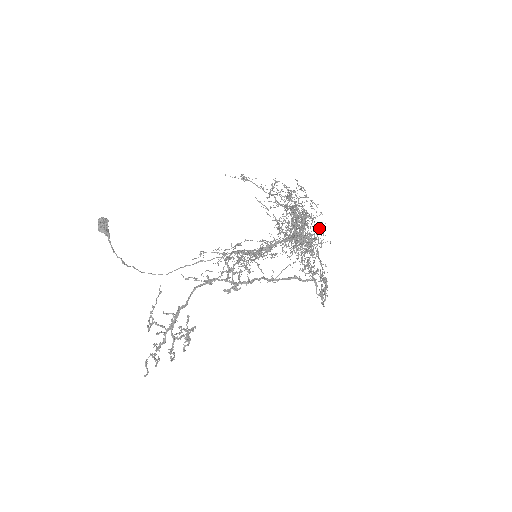
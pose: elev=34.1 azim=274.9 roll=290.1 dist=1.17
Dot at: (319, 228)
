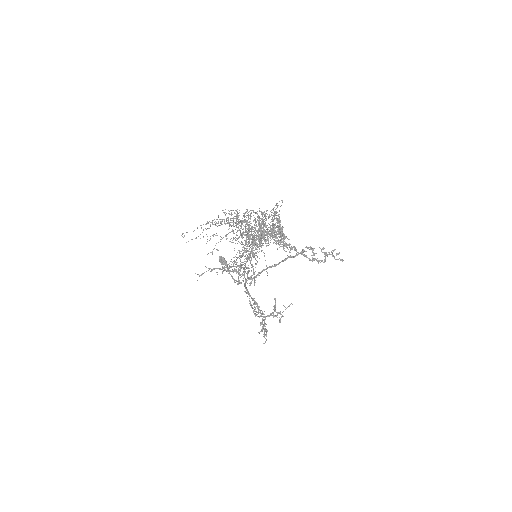
Dot at: (259, 228)
